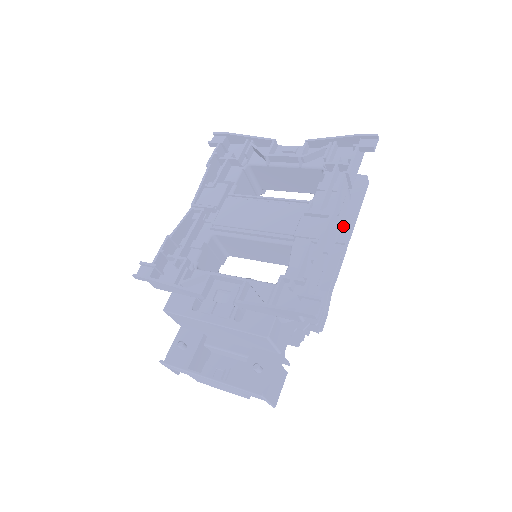
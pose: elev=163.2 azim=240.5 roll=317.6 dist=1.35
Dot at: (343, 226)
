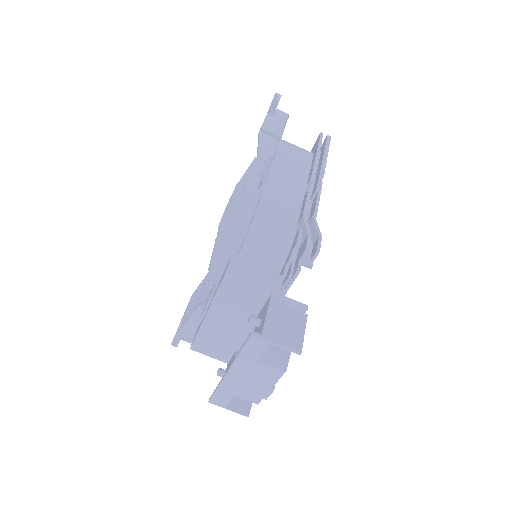
Dot at: (310, 173)
